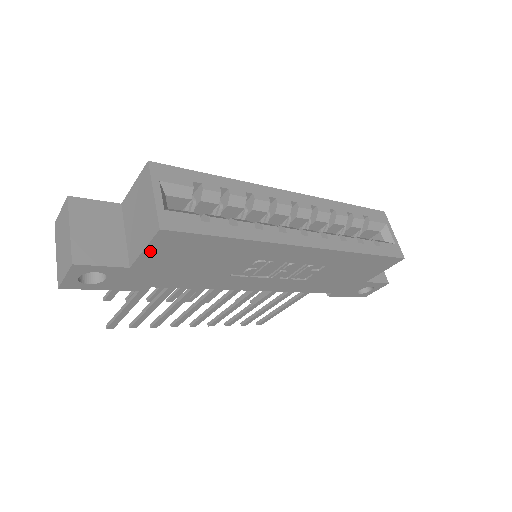
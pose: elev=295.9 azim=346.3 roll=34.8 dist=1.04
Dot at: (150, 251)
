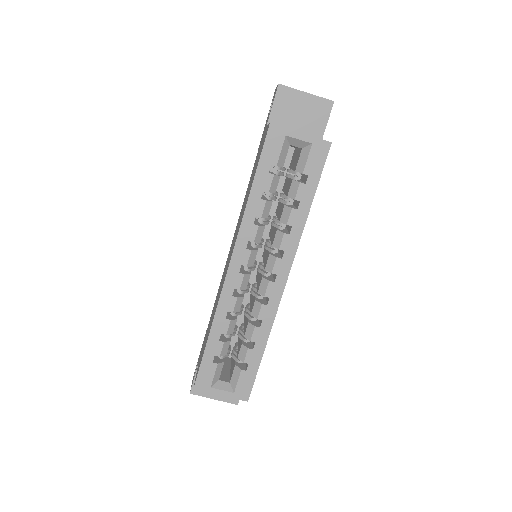
Dot at: occluded
